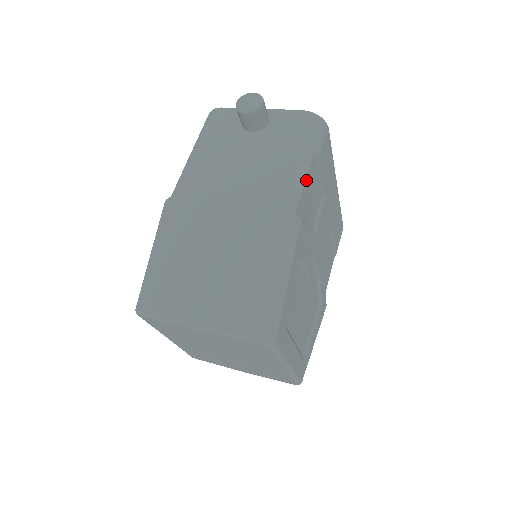
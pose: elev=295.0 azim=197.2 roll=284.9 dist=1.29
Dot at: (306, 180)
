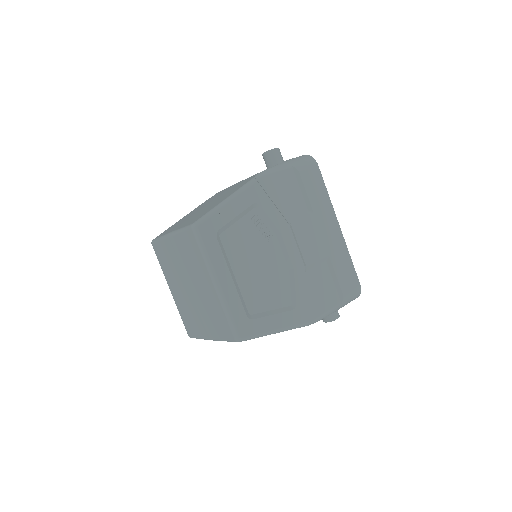
Dot at: (278, 173)
